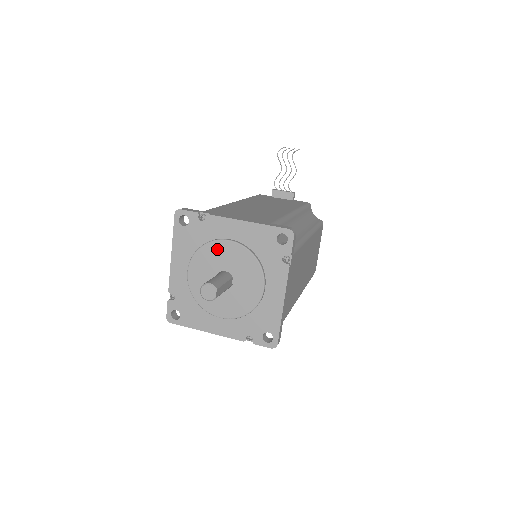
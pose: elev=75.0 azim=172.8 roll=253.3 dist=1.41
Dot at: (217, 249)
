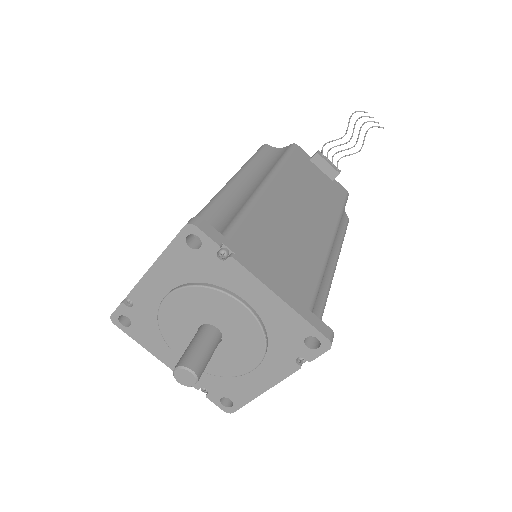
Dot at: (221, 302)
